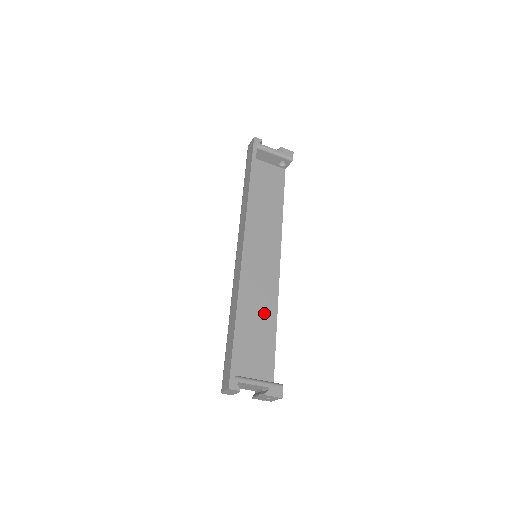
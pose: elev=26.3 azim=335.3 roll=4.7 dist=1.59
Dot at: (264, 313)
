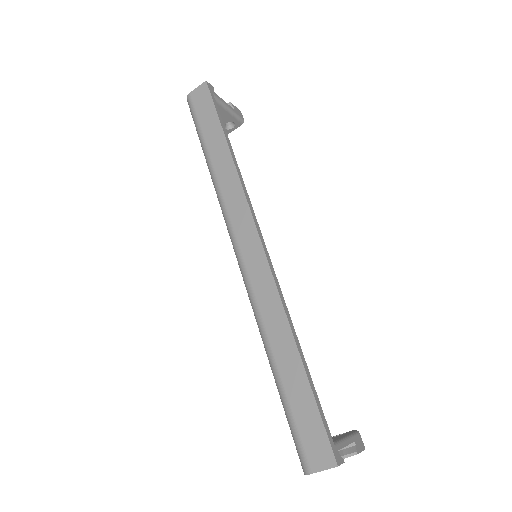
Dot at: occluded
